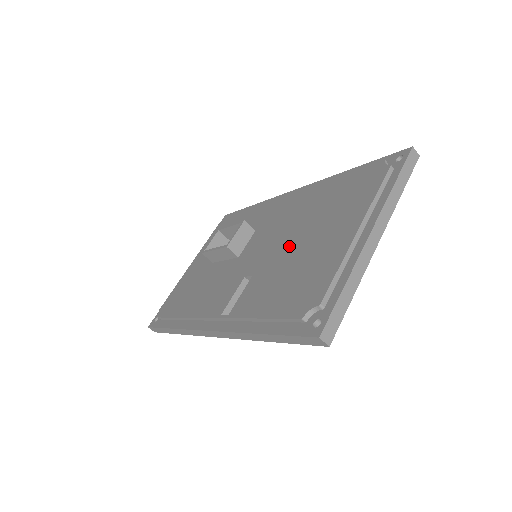
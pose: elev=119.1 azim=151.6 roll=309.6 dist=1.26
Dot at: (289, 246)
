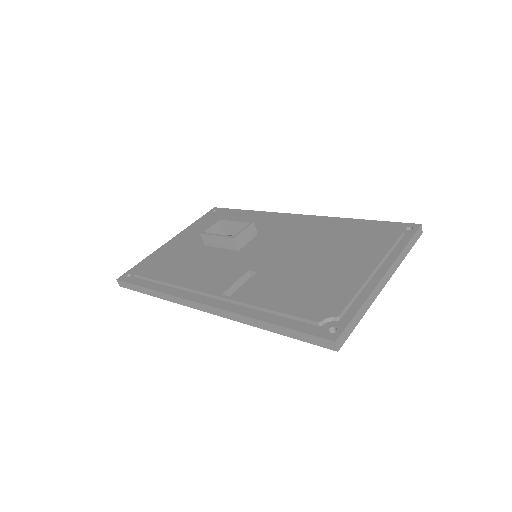
Dot at: (300, 260)
